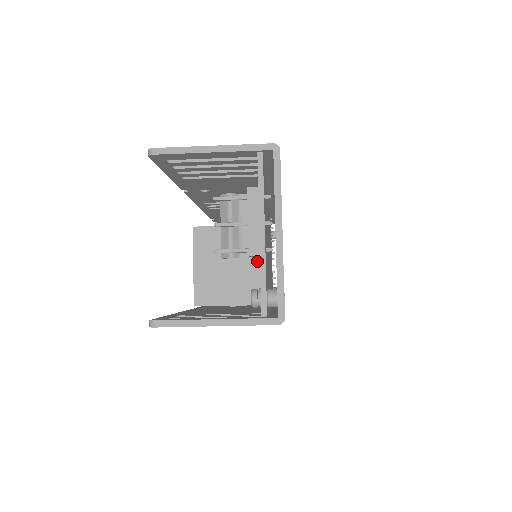
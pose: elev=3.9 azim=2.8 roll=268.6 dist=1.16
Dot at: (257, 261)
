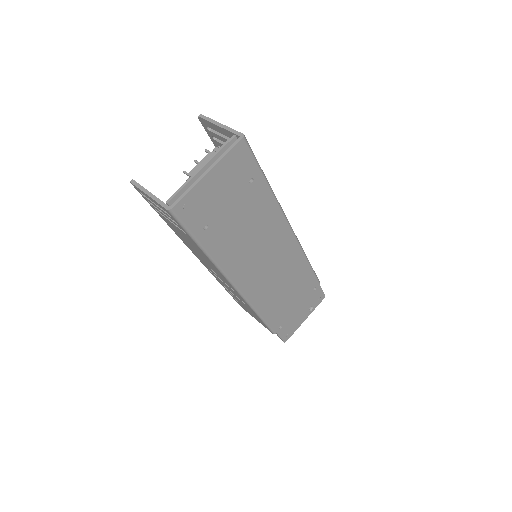
Dot at: occluded
